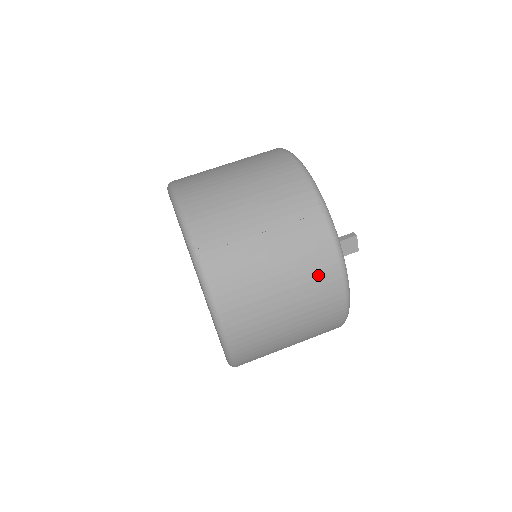
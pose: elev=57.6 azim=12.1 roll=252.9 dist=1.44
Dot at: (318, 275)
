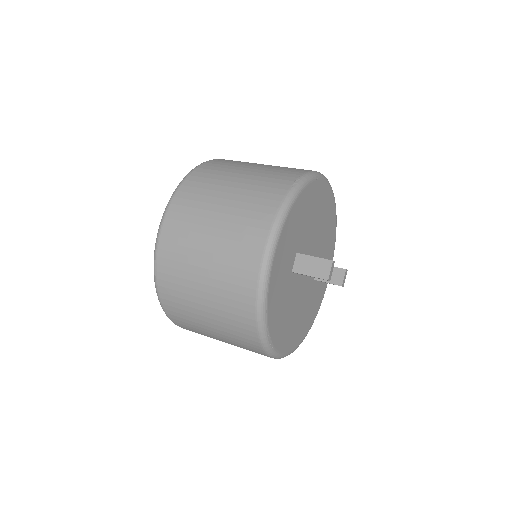
Dot at: (250, 223)
